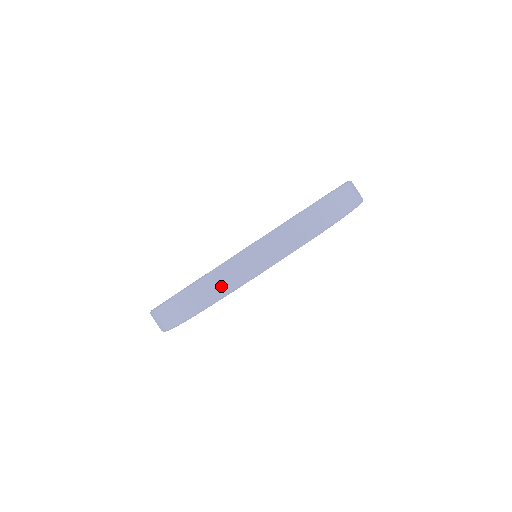
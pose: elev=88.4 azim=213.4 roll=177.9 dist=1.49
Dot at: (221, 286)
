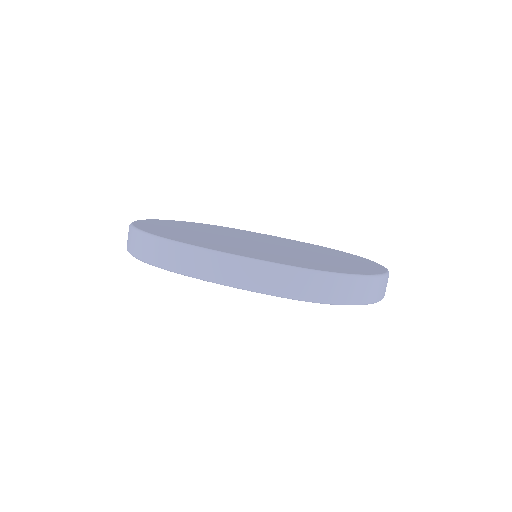
Dot at: (184, 263)
